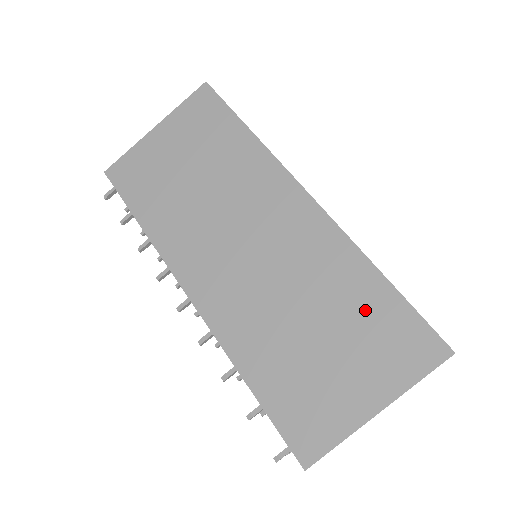
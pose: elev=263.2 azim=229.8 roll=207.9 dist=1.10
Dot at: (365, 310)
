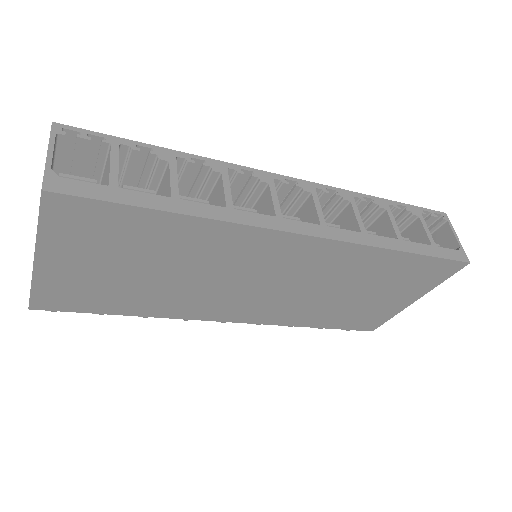
Dot at: (394, 273)
